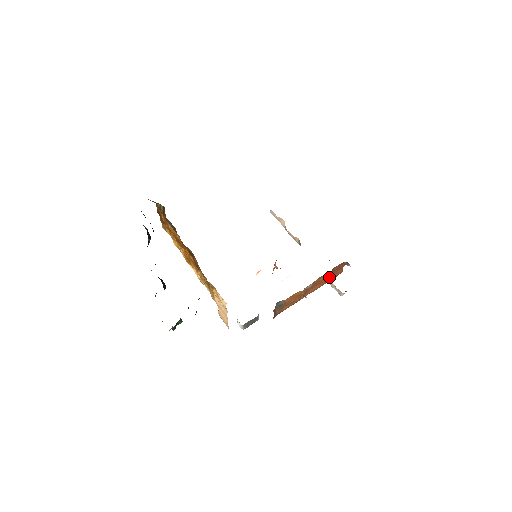
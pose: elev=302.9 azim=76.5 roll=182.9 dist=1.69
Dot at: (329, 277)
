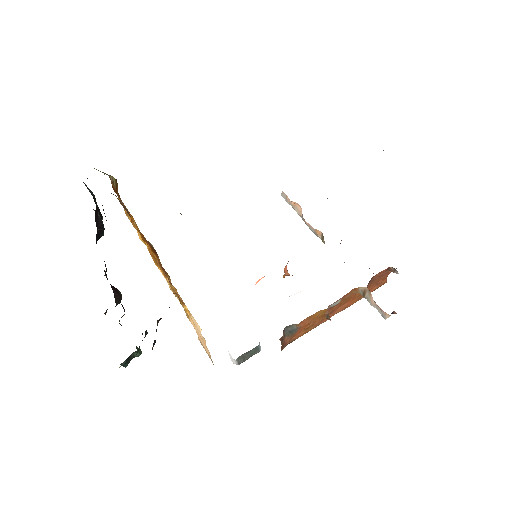
Dot at: (367, 289)
